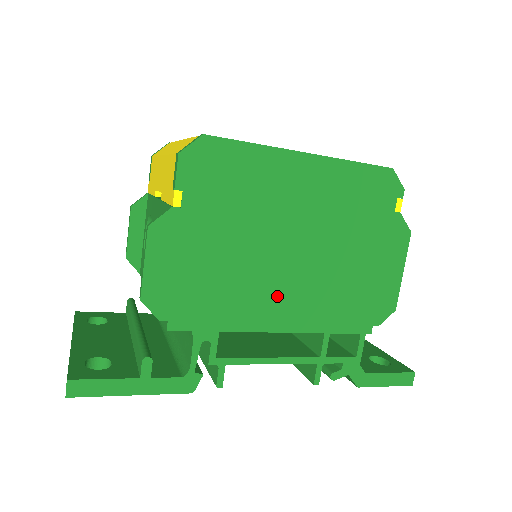
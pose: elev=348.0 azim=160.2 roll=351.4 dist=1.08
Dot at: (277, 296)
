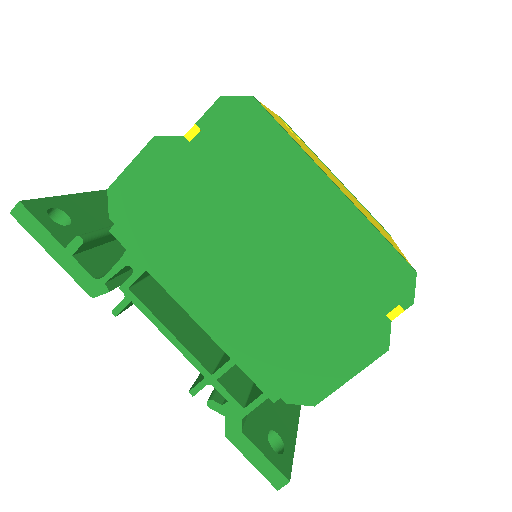
Dot at: (214, 286)
